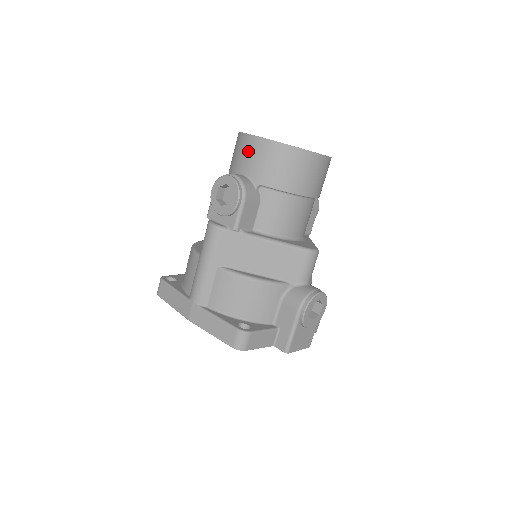
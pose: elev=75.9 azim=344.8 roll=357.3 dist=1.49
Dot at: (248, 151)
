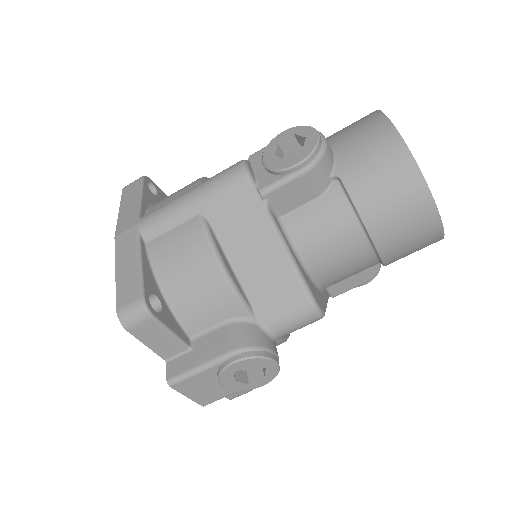
Dot at: (365, 131)
